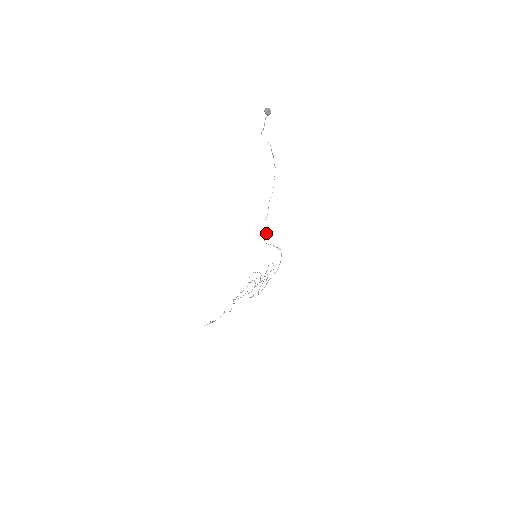
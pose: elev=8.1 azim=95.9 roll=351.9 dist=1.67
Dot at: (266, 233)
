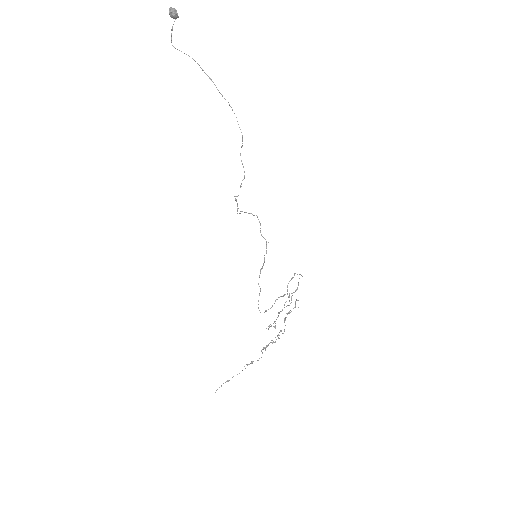
Dot at: (236, 200)
